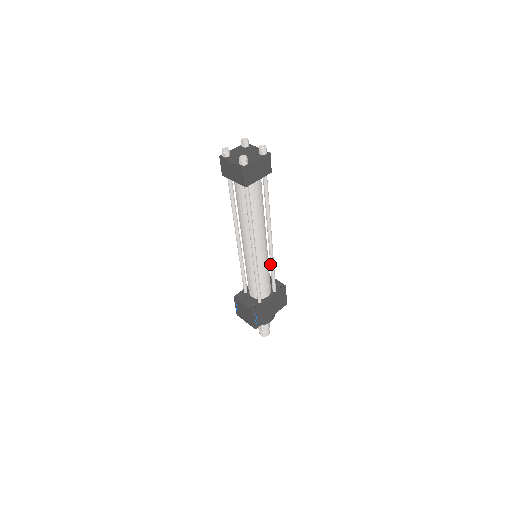
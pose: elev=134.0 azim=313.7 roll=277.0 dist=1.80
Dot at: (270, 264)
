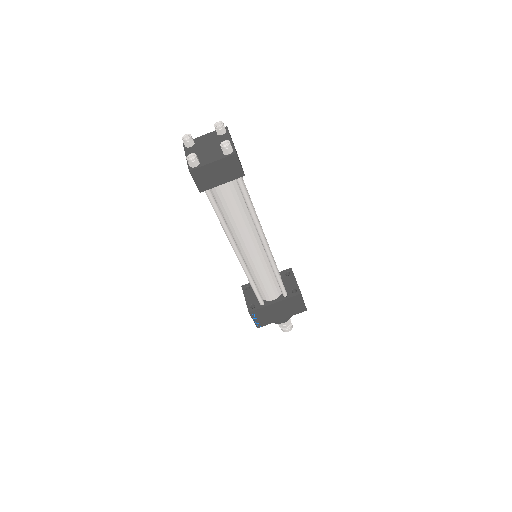
Dot at: (272, 269)
